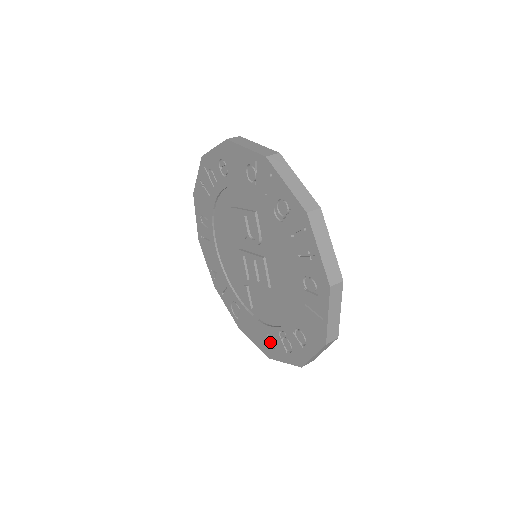
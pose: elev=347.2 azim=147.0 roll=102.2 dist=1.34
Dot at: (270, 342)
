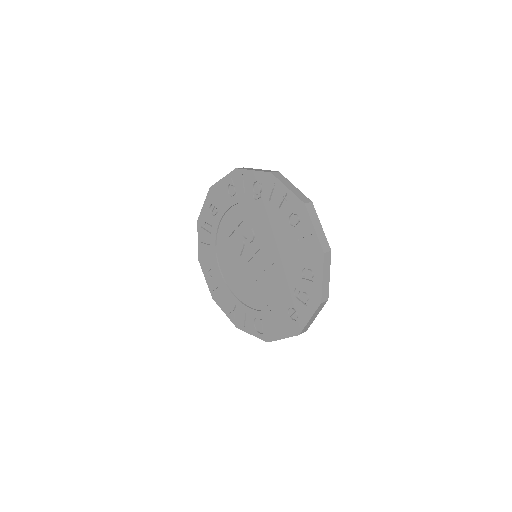
Dot at: (293, 316)
